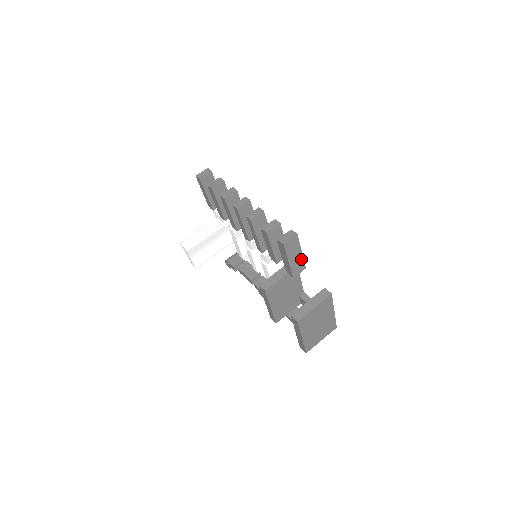
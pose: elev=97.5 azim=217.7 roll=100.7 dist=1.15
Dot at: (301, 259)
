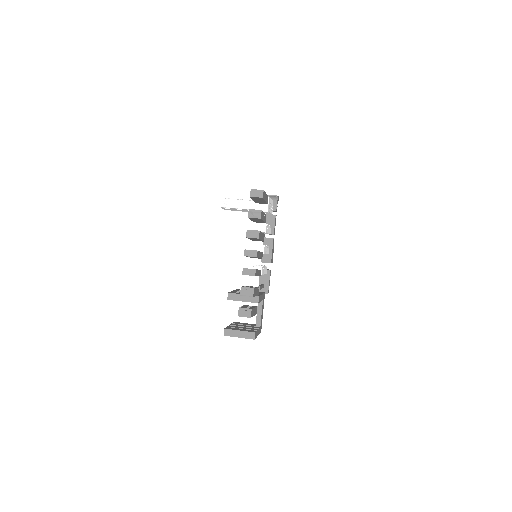
Dot at: occluded
